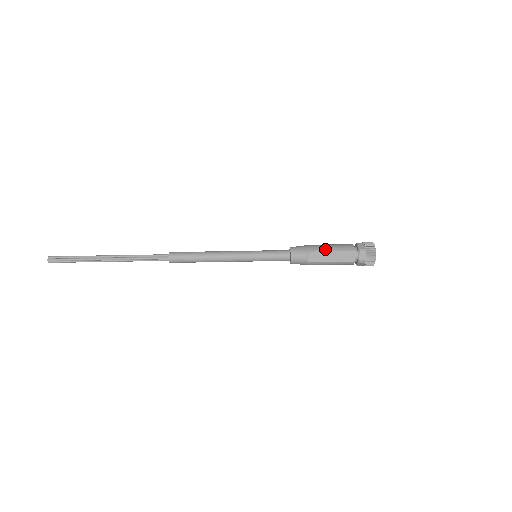
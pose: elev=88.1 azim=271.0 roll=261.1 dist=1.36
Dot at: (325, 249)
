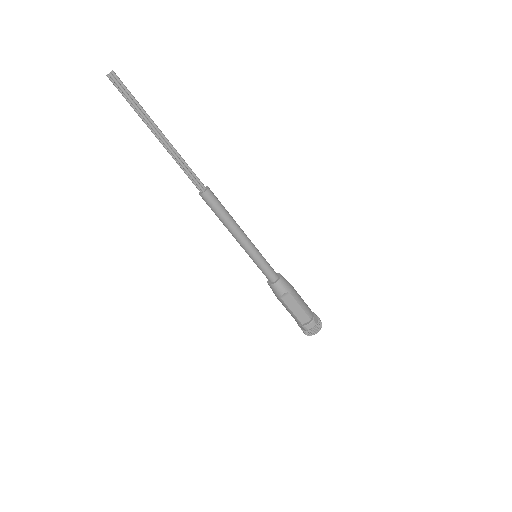
Dot at: (298, 300)
